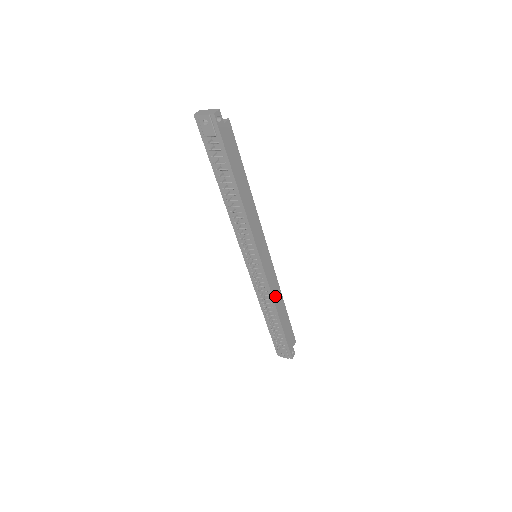
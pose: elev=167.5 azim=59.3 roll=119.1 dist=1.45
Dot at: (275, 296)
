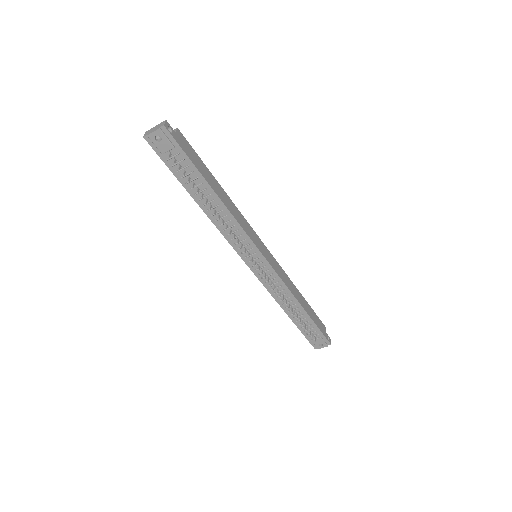
Dot at: (290, 288)
